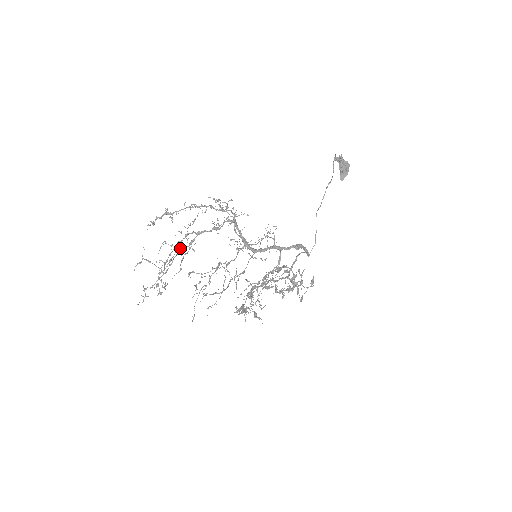
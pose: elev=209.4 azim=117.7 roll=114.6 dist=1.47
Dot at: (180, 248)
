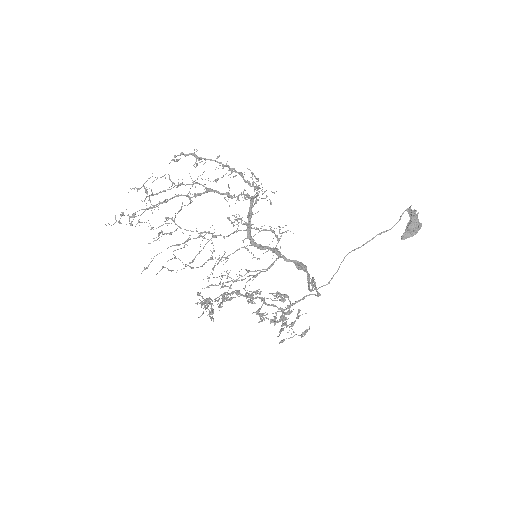
Dot at: occluded
